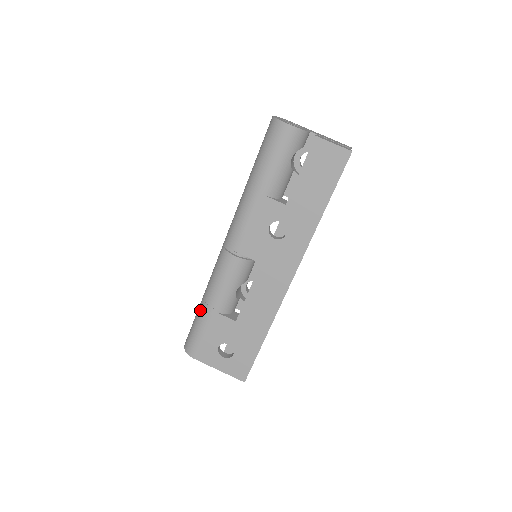
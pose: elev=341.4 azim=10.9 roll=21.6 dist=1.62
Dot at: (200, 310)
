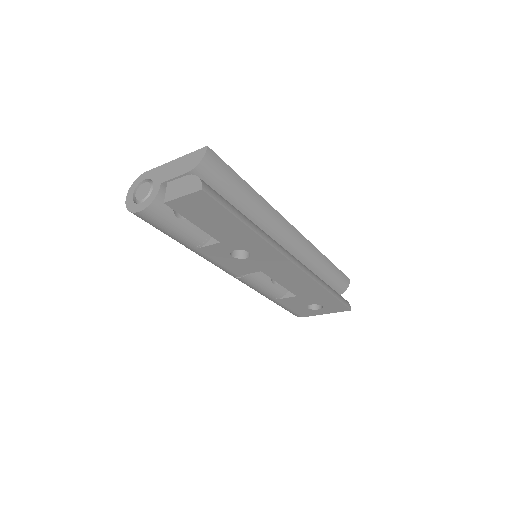
Dot at: occluded
